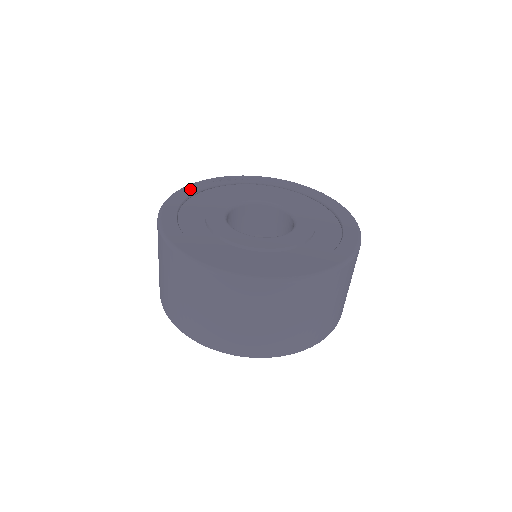
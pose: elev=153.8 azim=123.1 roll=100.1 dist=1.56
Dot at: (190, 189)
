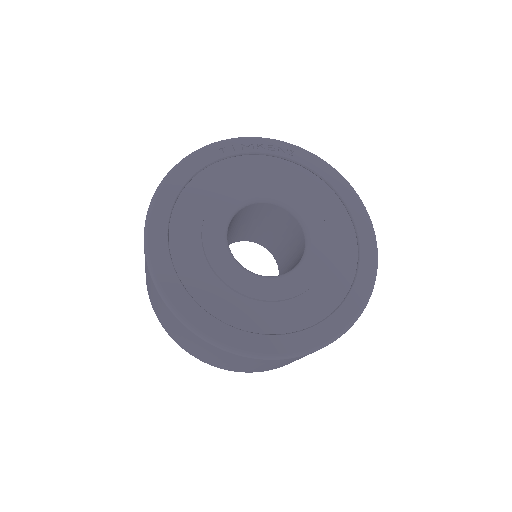
Dot at: (214, 152)
